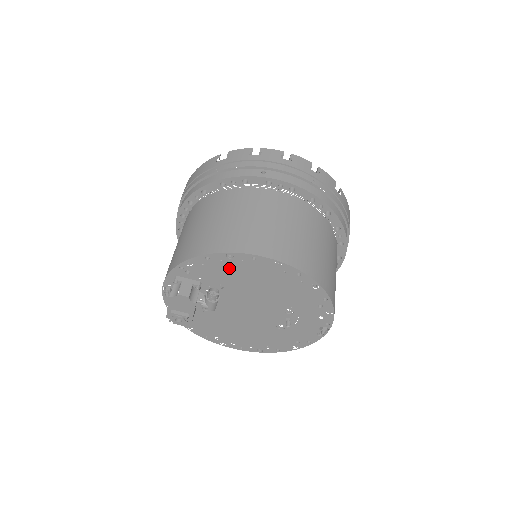
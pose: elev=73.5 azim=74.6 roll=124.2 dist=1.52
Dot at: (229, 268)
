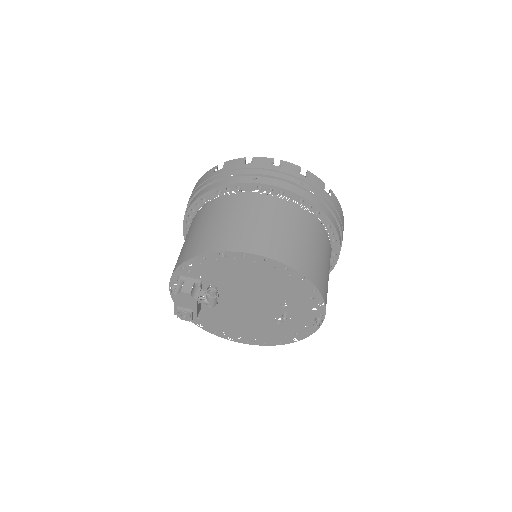
Dot at: (224, 266)
